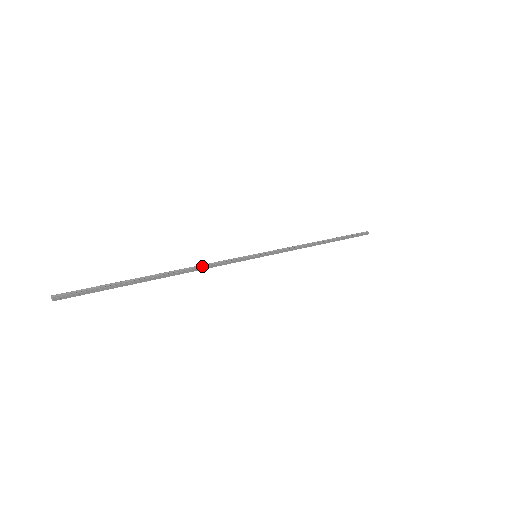
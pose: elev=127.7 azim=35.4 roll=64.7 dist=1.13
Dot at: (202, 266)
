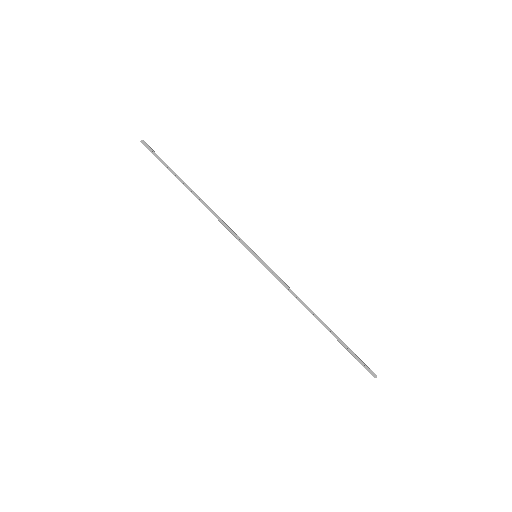
Dot at: (217, 215)
